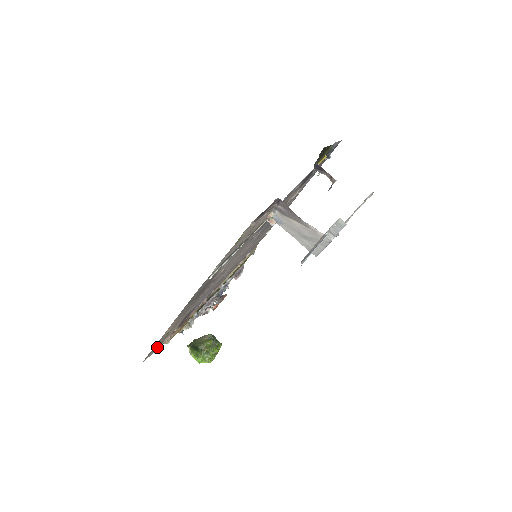
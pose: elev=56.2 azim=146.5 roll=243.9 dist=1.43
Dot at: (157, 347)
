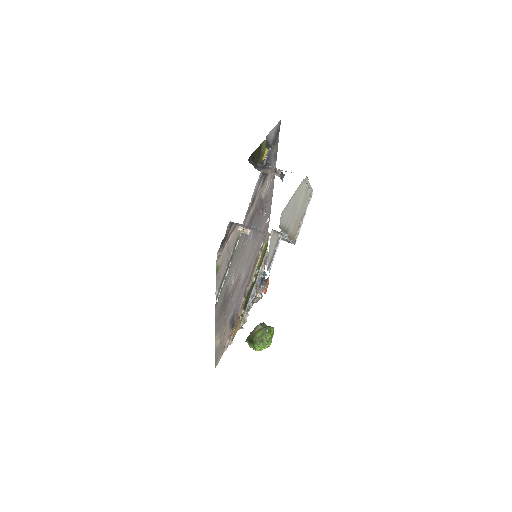
Dot at: (221, 353)
